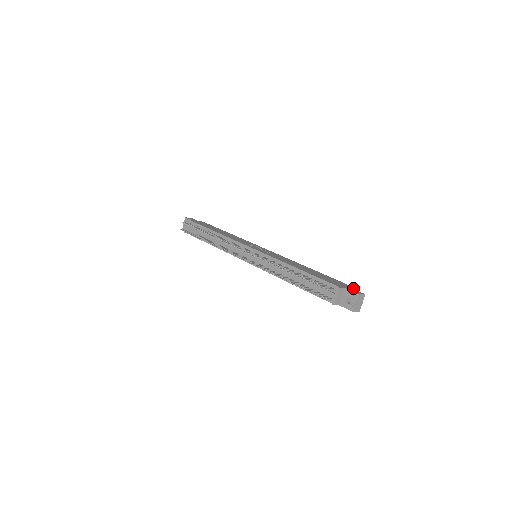
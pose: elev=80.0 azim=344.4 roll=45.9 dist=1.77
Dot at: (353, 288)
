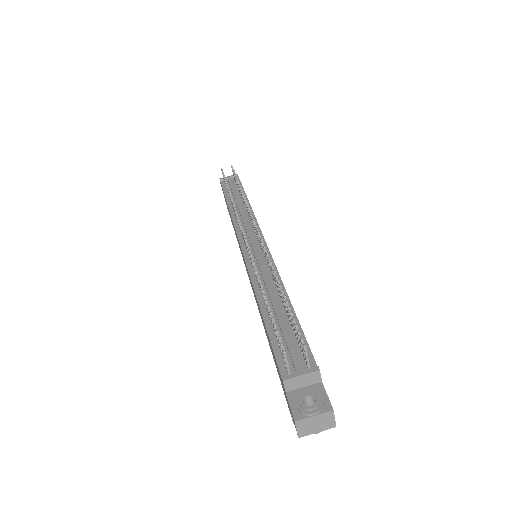
Dot at: occluded
